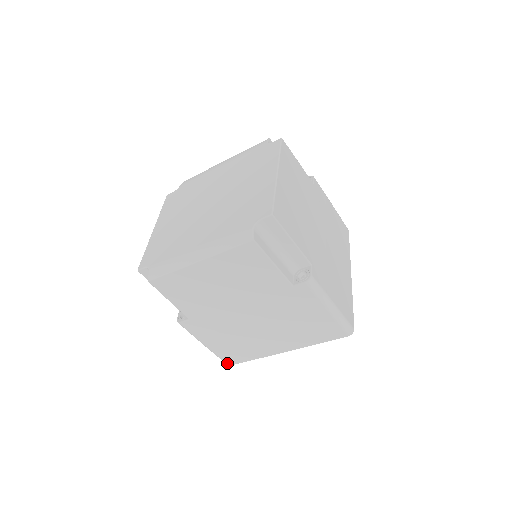
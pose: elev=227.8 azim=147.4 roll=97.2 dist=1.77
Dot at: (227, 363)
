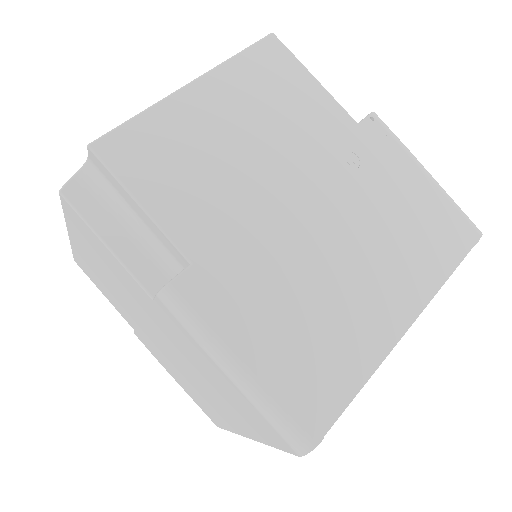
Dot at: (212, 420)
